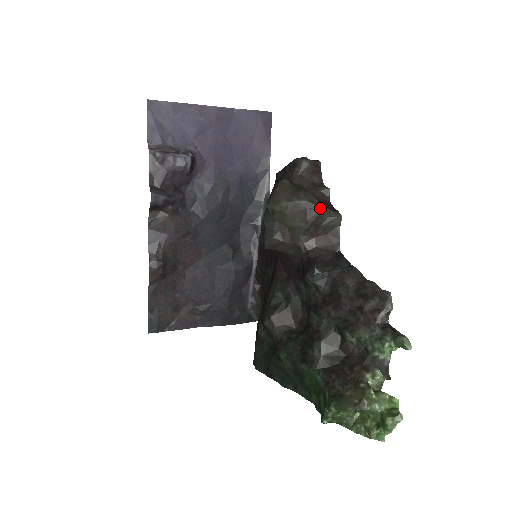
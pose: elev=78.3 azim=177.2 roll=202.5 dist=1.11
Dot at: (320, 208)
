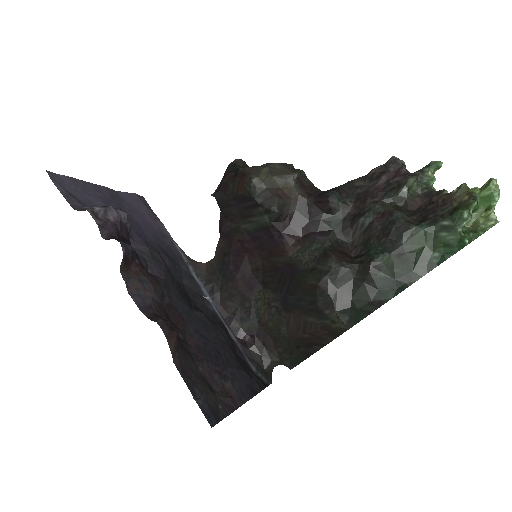
Dot at: (289, 164)
